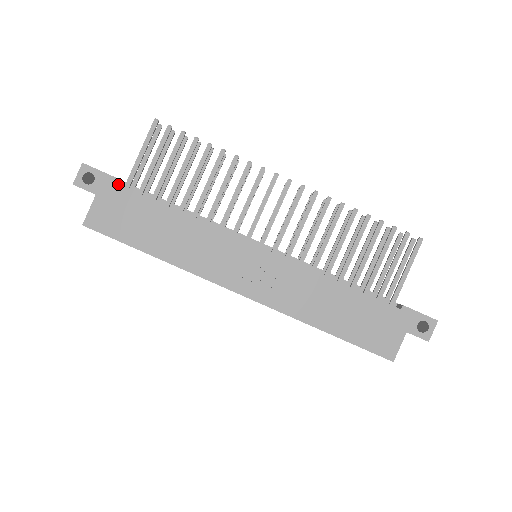
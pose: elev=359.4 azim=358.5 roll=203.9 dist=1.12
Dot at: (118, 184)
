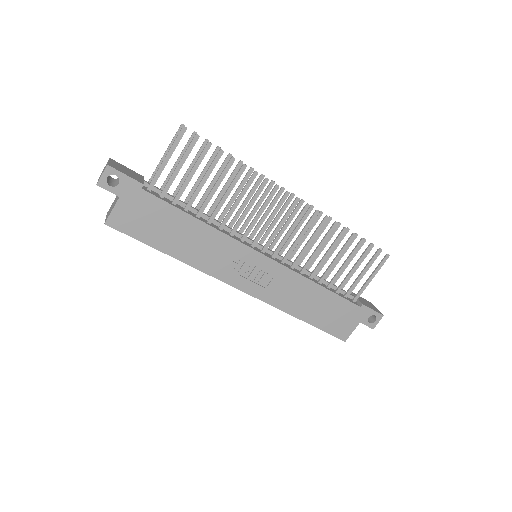
Dot at: (142, 189)
